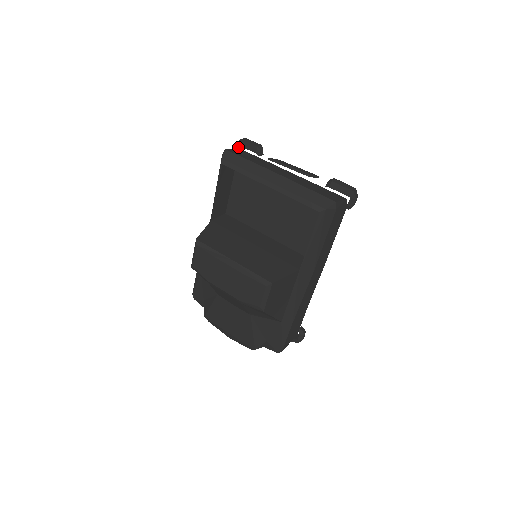
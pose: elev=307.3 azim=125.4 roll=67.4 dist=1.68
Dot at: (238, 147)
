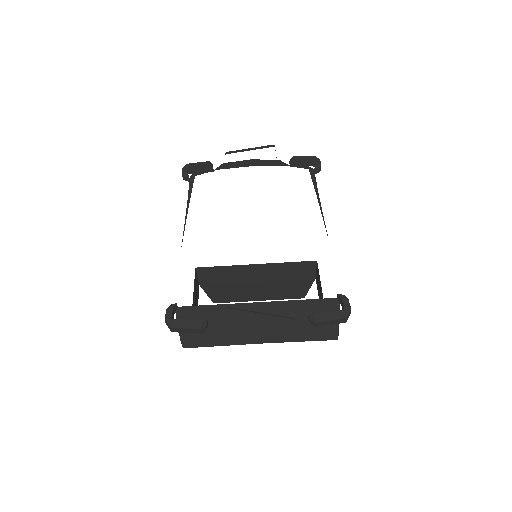
Dot at: occluded
